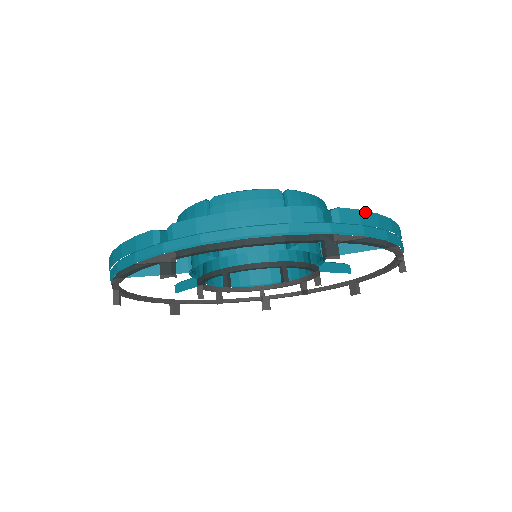
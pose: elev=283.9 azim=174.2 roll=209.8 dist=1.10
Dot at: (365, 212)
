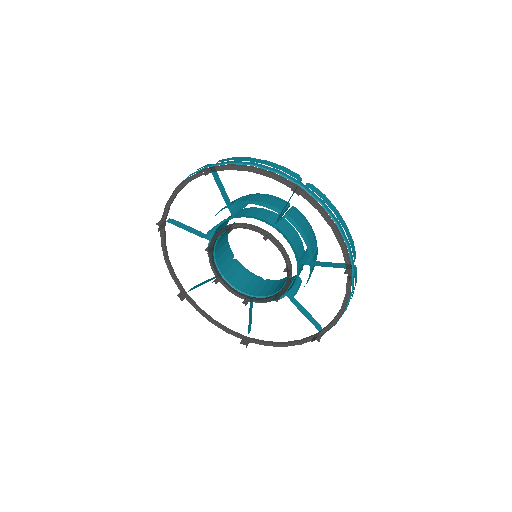
Dot at: occluded
